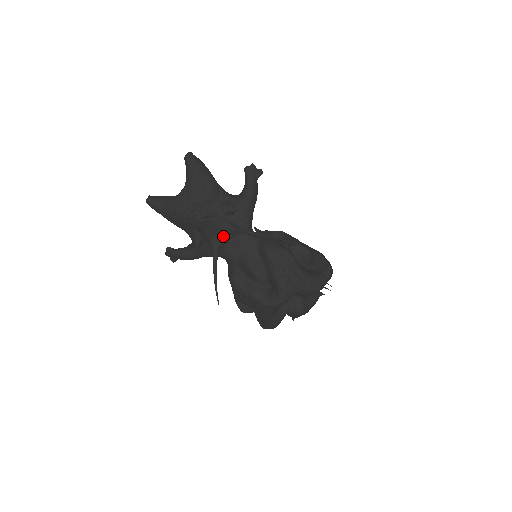
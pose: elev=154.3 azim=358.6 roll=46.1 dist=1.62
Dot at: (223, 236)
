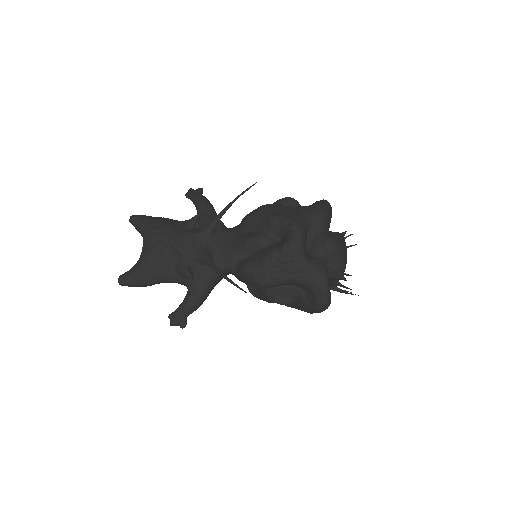
Dot at: (204, 244)
